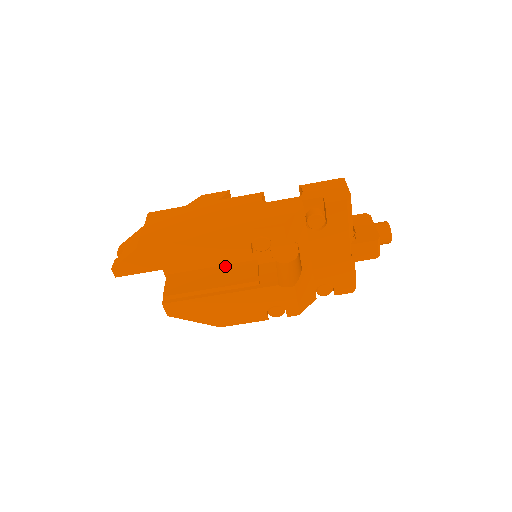
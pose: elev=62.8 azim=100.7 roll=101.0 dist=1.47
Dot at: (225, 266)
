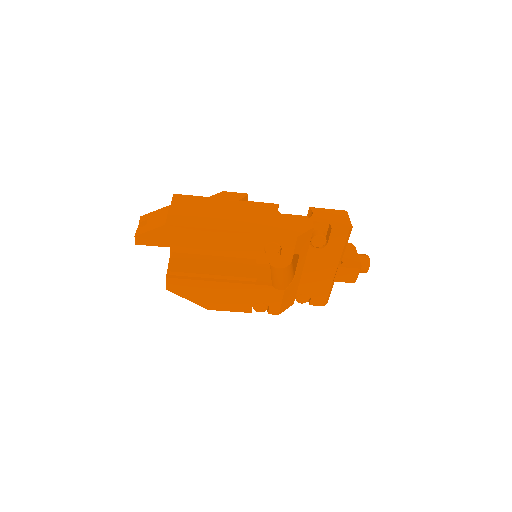
Dot at: (227, 258)
